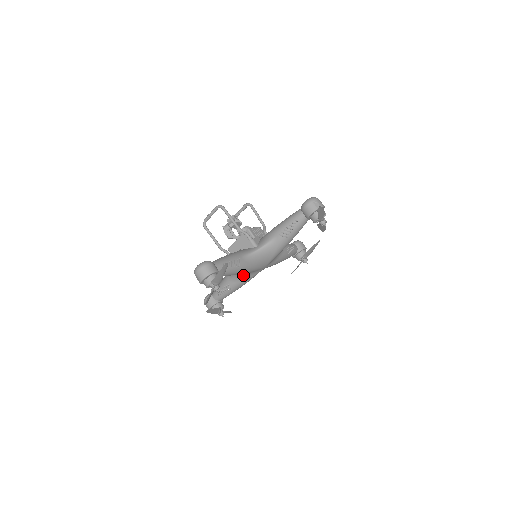
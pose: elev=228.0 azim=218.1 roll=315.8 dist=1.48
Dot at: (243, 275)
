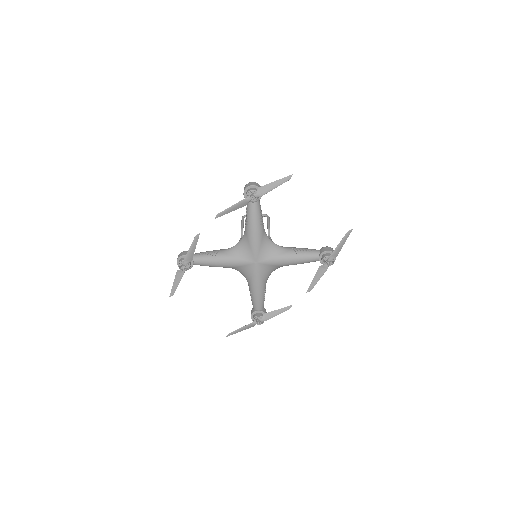
Dot at: (240, 251)
